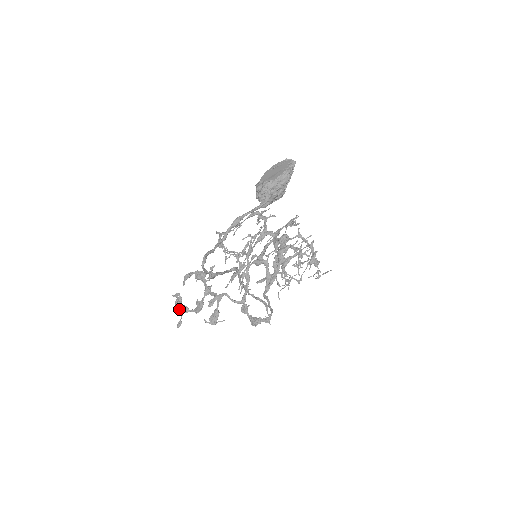
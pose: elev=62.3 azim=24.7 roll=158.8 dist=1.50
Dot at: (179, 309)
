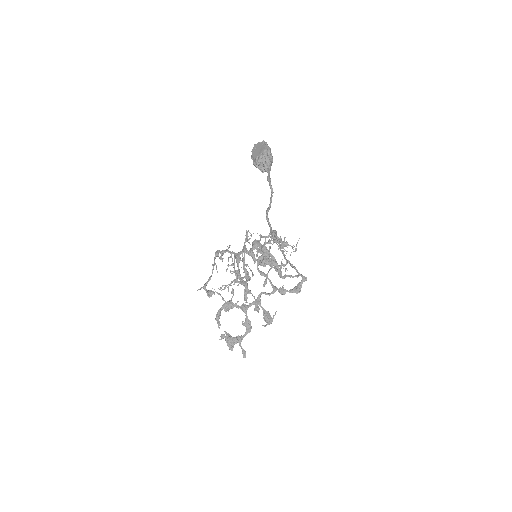
Dot at: (234, 343)
